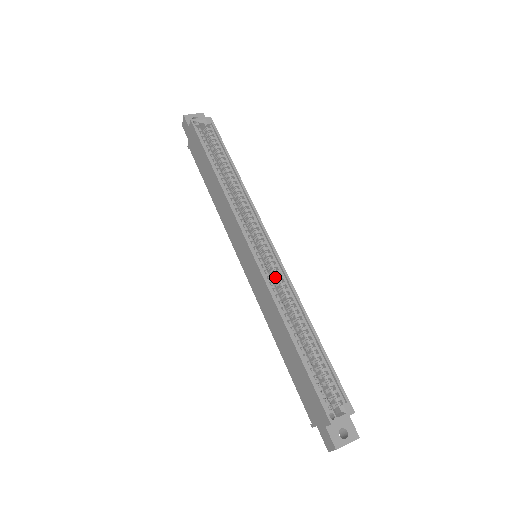
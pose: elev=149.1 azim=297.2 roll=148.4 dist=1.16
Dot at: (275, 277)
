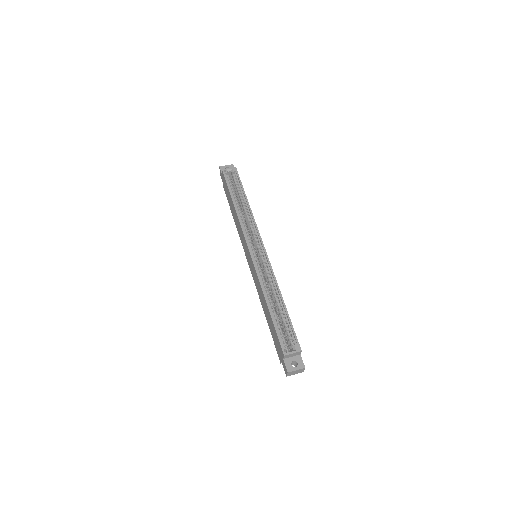
Dot at: occluded
